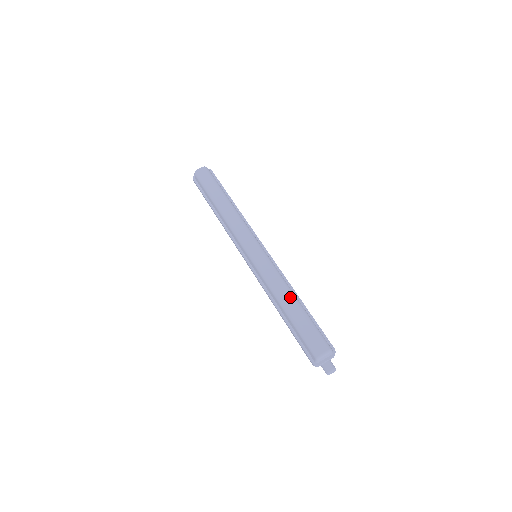
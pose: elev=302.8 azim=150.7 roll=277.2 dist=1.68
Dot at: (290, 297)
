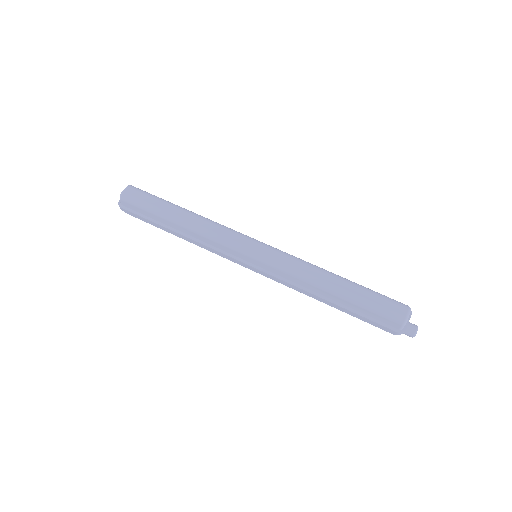
Dot at: (332, 277)
